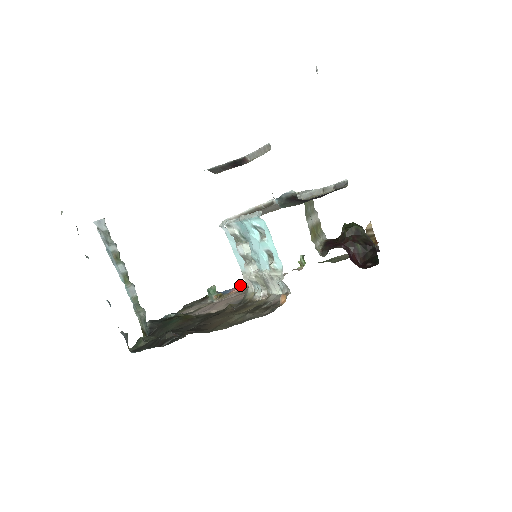
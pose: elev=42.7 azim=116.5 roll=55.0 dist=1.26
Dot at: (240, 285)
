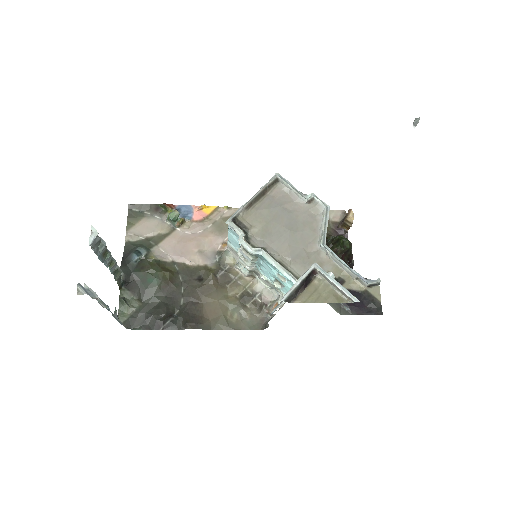
Dot at: (202, 208)
